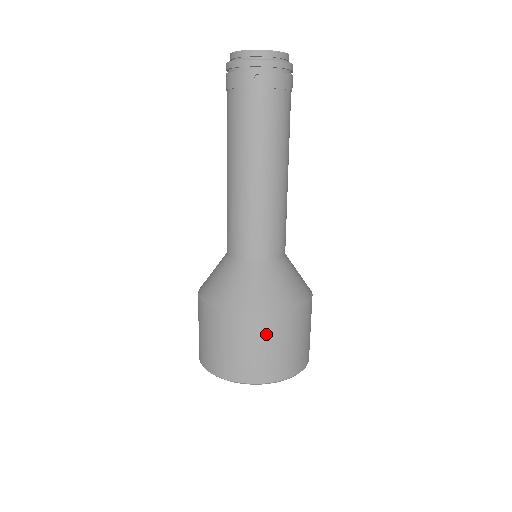
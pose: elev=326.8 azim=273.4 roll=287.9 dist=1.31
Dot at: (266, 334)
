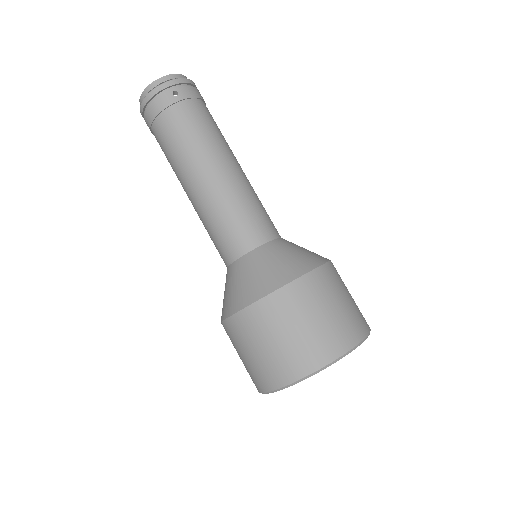
Dot at: (318, 295)
